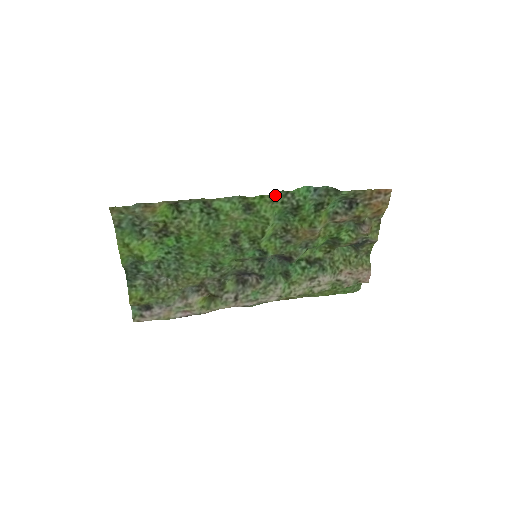
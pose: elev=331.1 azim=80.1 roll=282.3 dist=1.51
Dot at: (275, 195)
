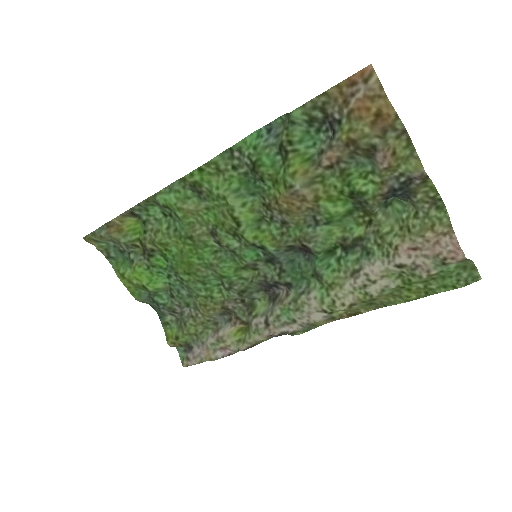
Dot at: (215, 161)
